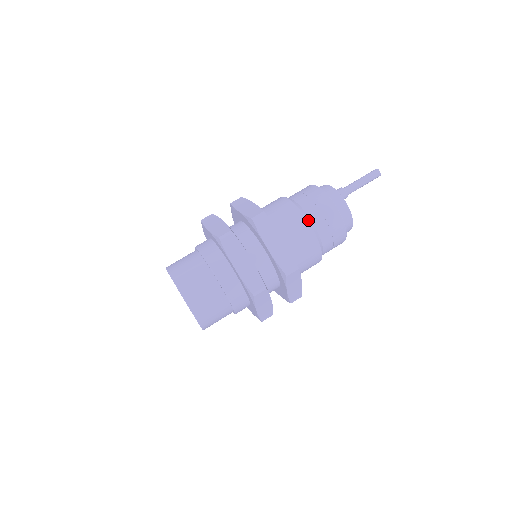
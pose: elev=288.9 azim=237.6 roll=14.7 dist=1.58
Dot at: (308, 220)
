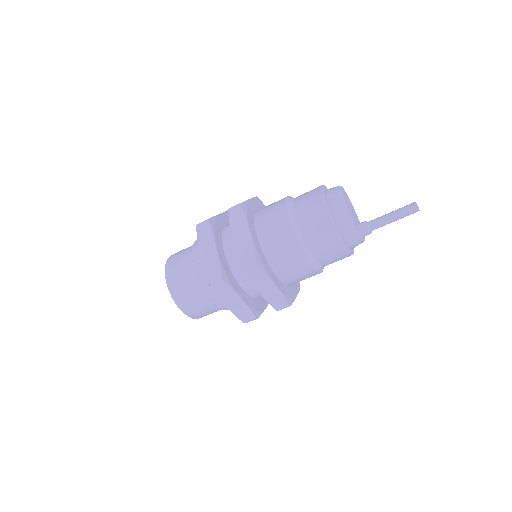
Dot at: occluded
